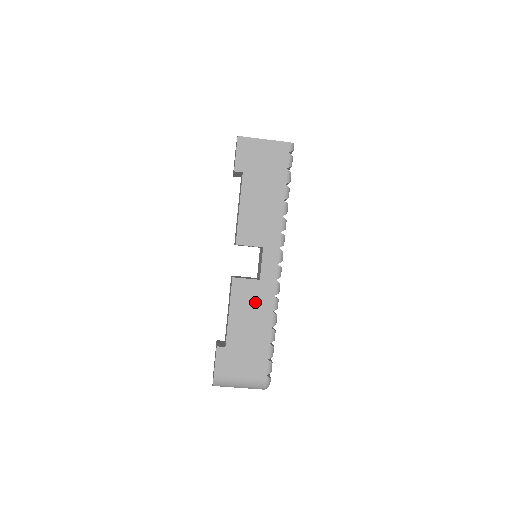
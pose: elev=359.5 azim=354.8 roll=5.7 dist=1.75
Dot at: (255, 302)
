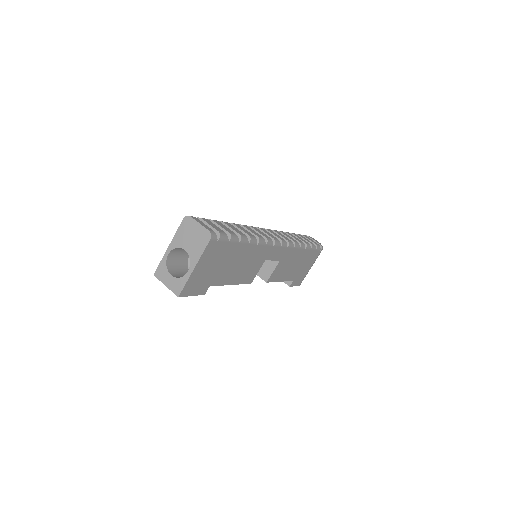
Dot at: (288, 263)
